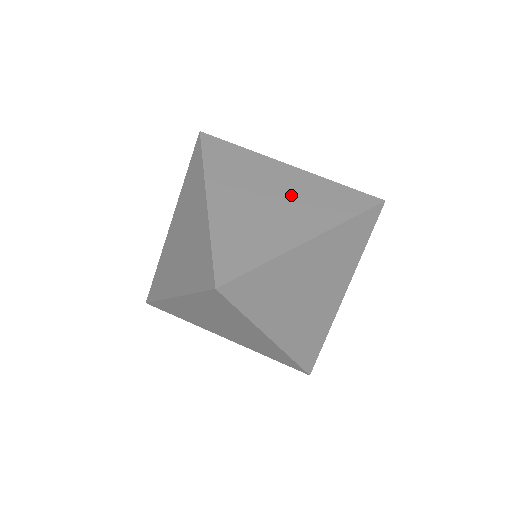
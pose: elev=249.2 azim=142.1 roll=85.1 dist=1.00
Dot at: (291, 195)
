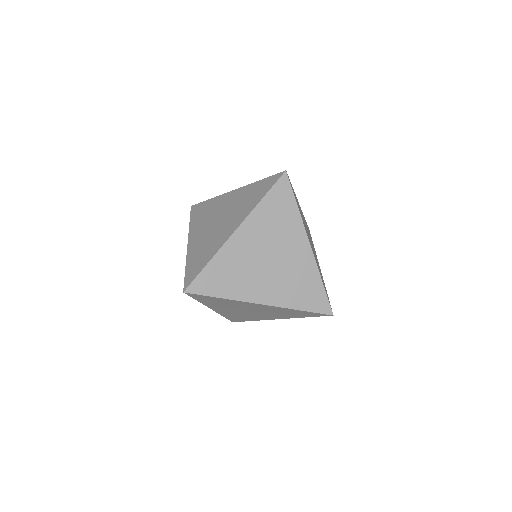
Dot at: (284, 268)
